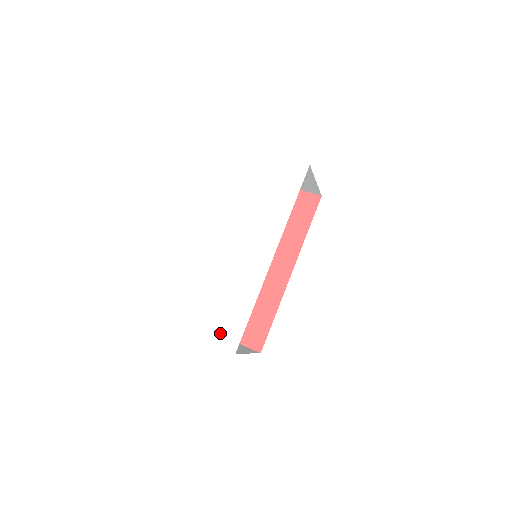
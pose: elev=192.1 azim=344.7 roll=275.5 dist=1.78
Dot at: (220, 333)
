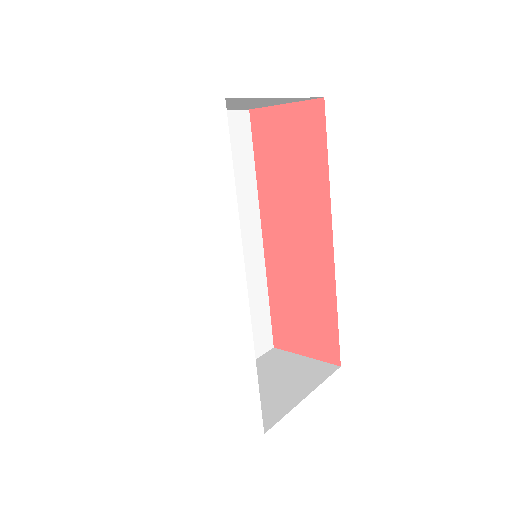
Dot at: (236, 406)
